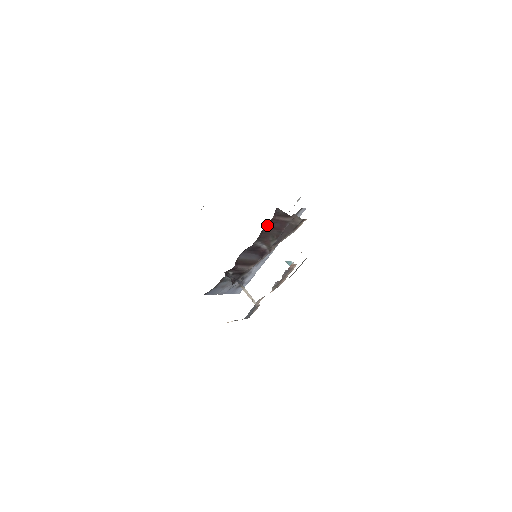
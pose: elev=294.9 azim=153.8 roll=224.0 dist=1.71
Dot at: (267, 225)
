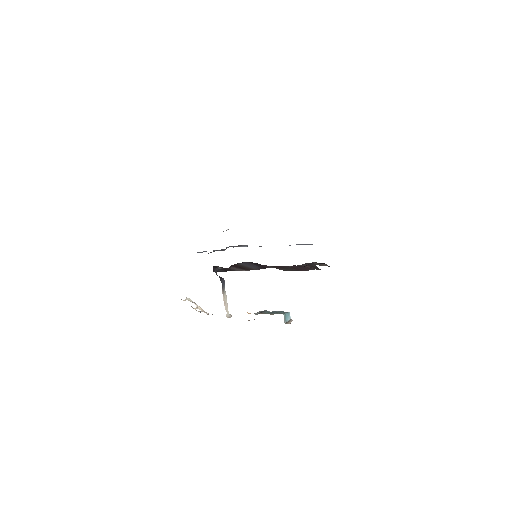
Dot at: occluded
